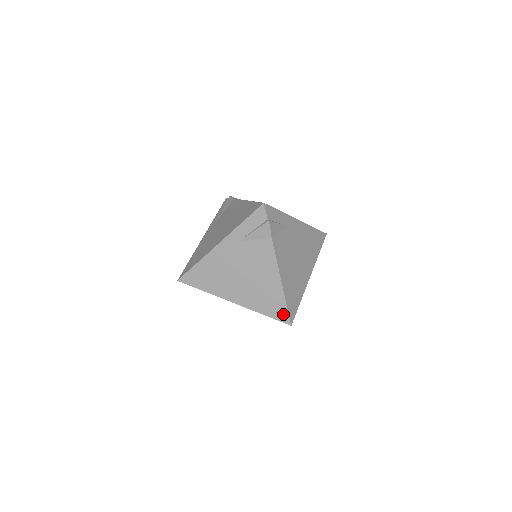
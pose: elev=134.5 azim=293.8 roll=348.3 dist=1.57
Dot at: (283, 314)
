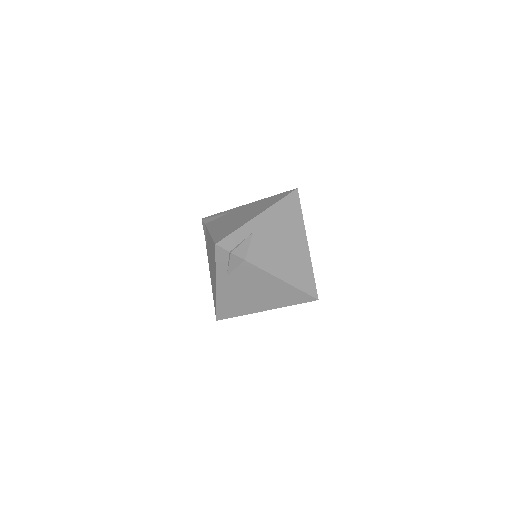
Dot at: (305, 297)
